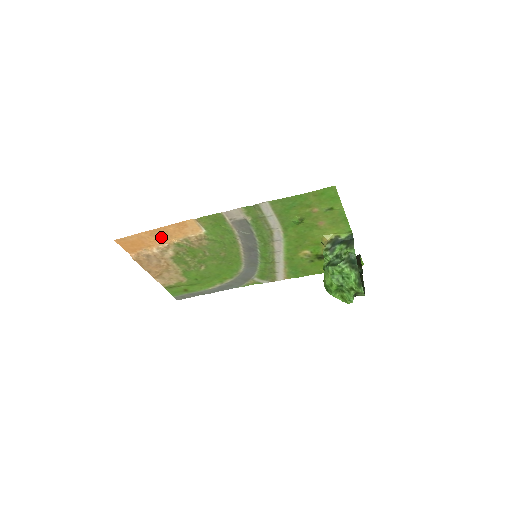
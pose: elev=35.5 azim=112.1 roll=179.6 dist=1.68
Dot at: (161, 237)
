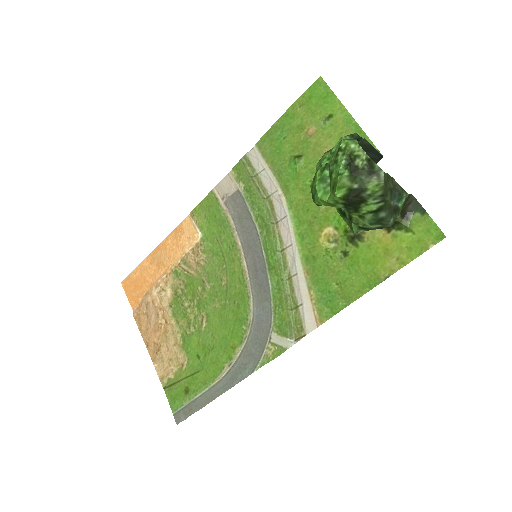
Dot at: (161, 263)
